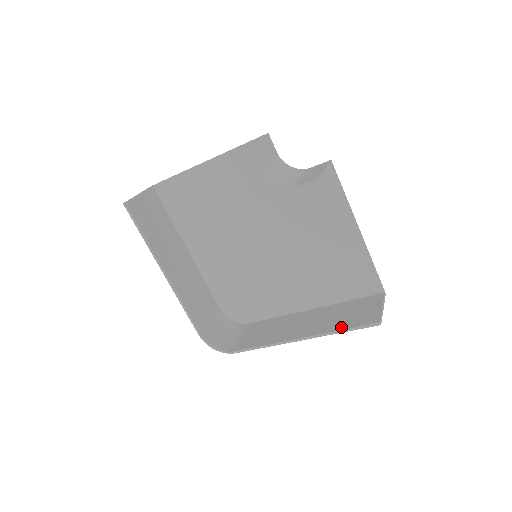
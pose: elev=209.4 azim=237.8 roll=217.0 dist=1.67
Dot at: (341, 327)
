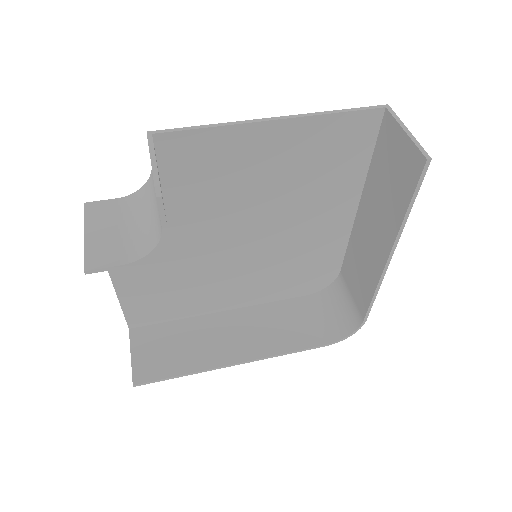
Dot at: (402, 206)
